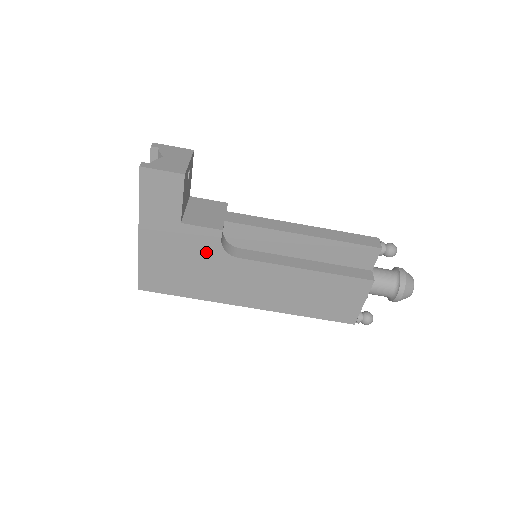
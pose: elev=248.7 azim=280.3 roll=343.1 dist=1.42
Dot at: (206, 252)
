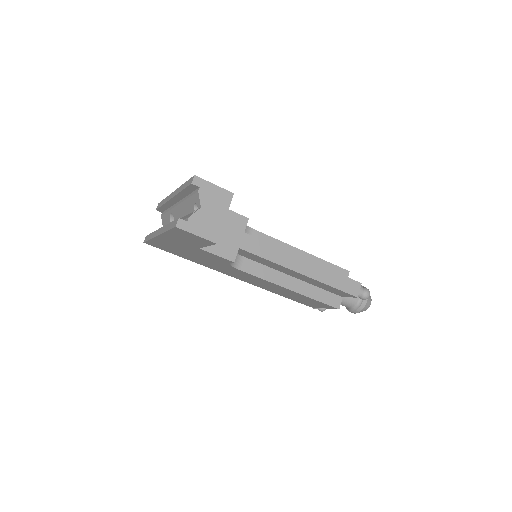
Dot at: (214, 260)
